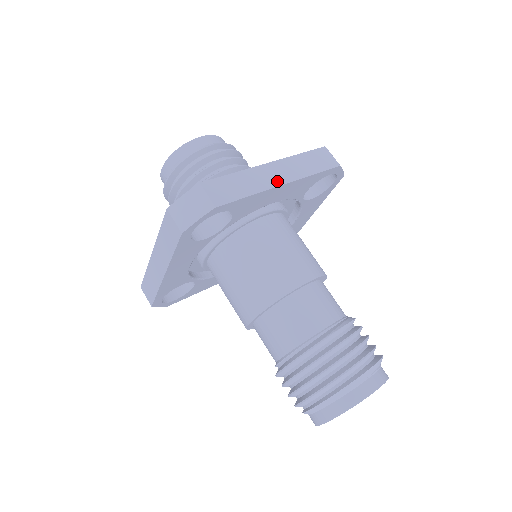
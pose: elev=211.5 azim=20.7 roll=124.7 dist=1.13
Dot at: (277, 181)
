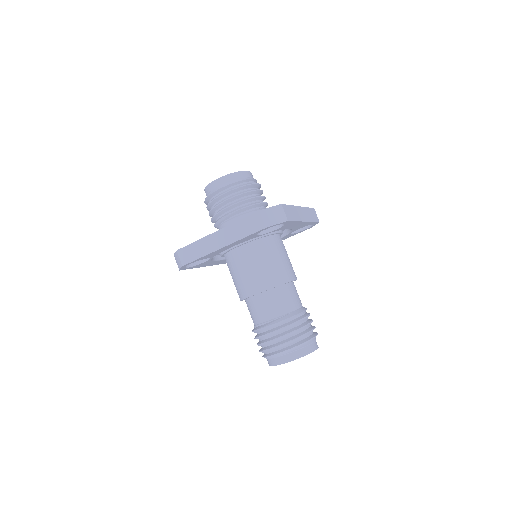
Dot at: (218, 246)
